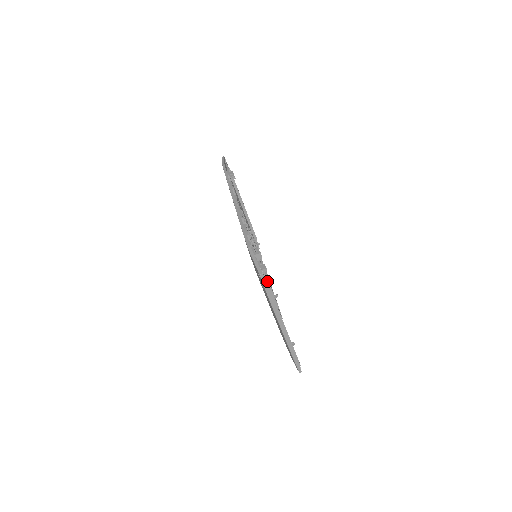
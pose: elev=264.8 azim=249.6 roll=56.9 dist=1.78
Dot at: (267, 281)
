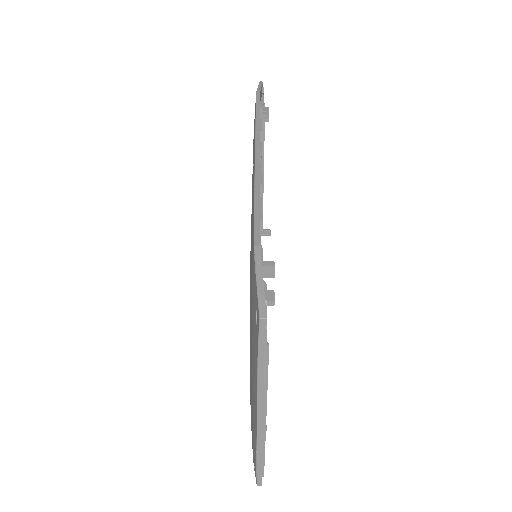
Dot at: occluded
